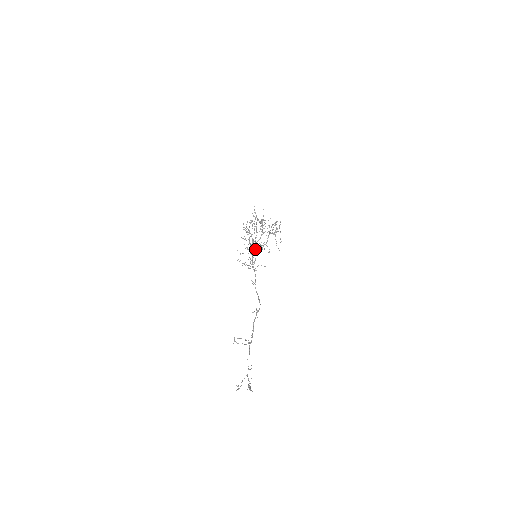
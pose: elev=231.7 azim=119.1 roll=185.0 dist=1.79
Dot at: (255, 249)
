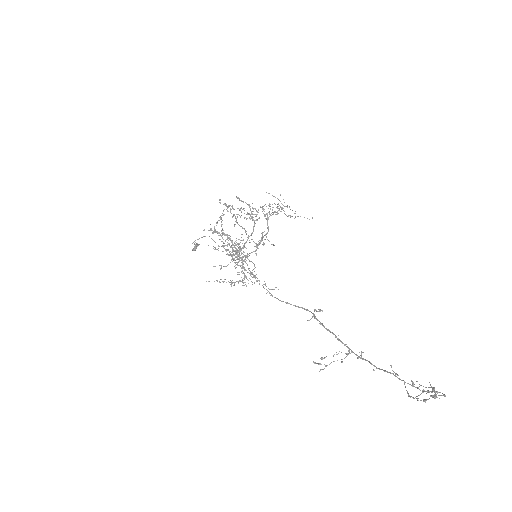
Dot at: (242, 253)
